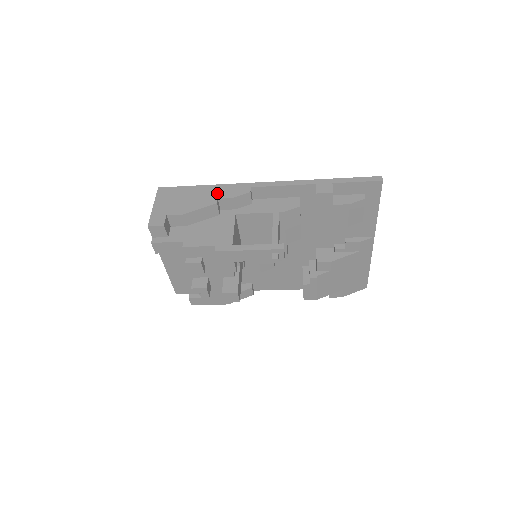
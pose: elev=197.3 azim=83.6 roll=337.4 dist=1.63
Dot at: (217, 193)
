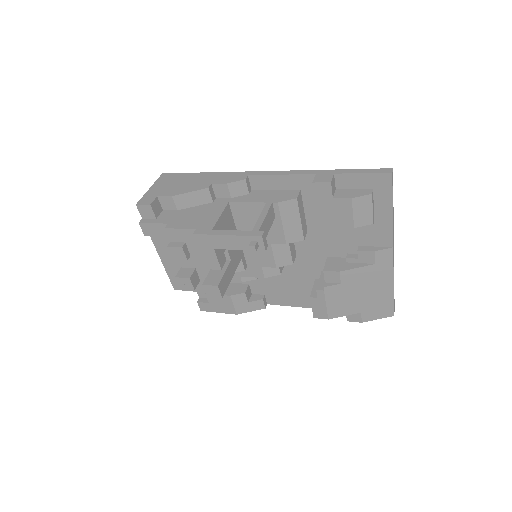
Dot at: (213, 179)
